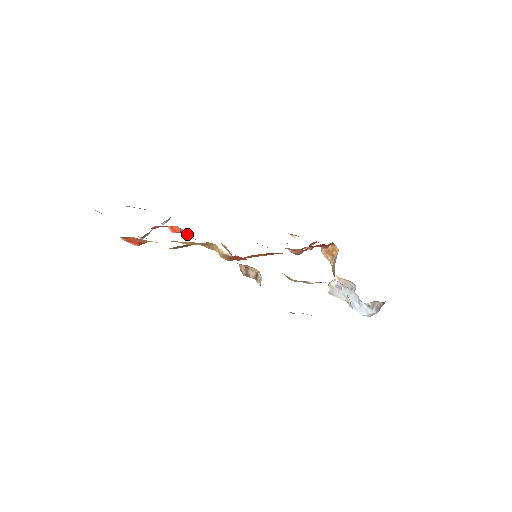
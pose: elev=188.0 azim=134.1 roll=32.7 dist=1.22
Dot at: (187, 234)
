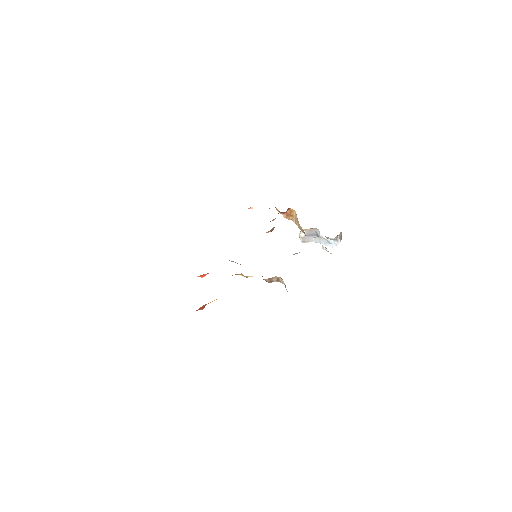
Dot at: occluded
